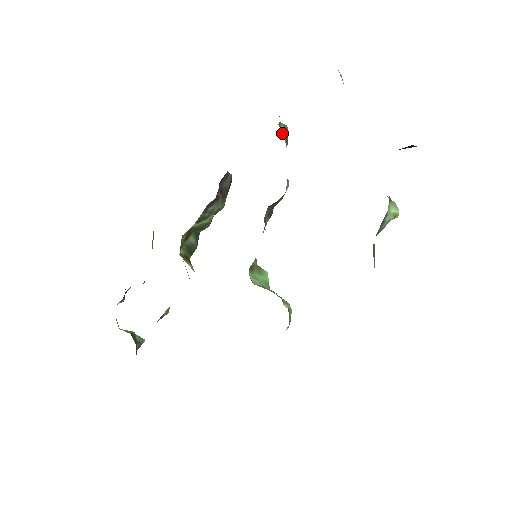
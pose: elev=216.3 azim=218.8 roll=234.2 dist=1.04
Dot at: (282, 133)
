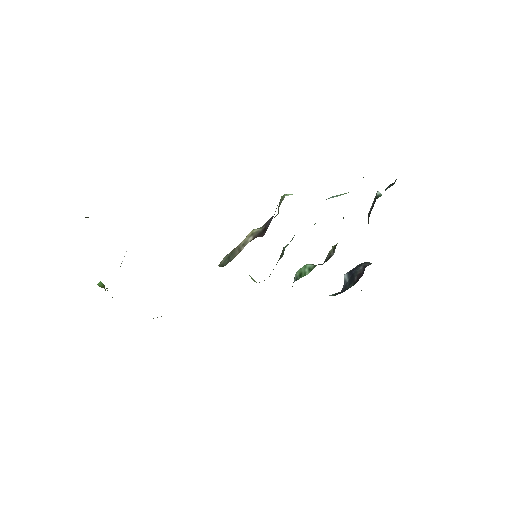
Dot at: occluded
